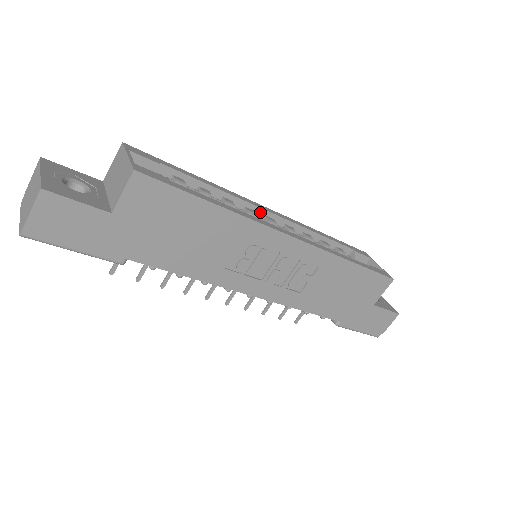
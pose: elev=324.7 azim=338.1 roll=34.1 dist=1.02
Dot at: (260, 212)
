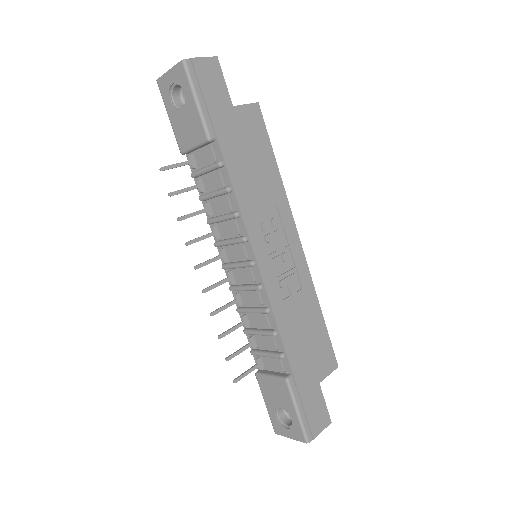
Dot at: occluded
